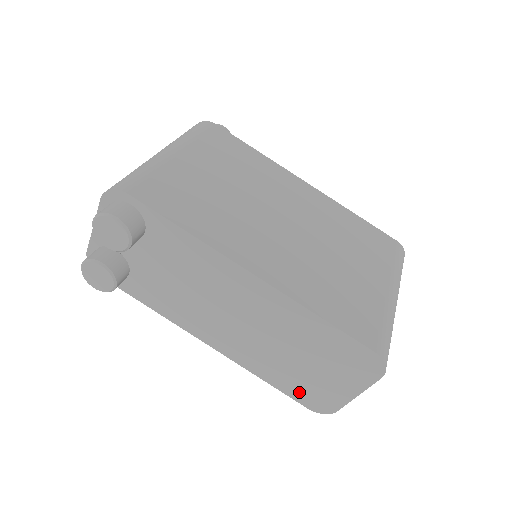
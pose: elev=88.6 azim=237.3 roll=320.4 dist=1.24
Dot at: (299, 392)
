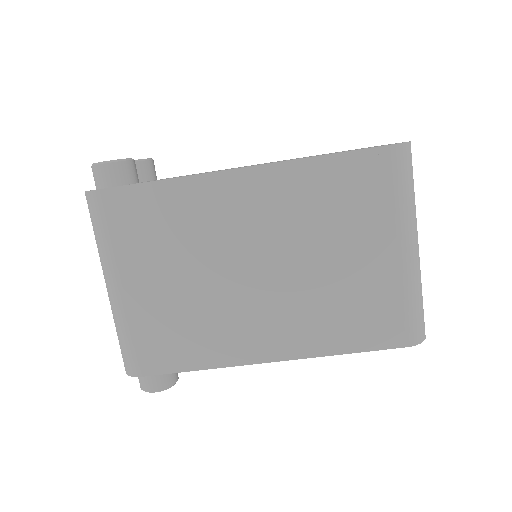
Dot at: occluded
